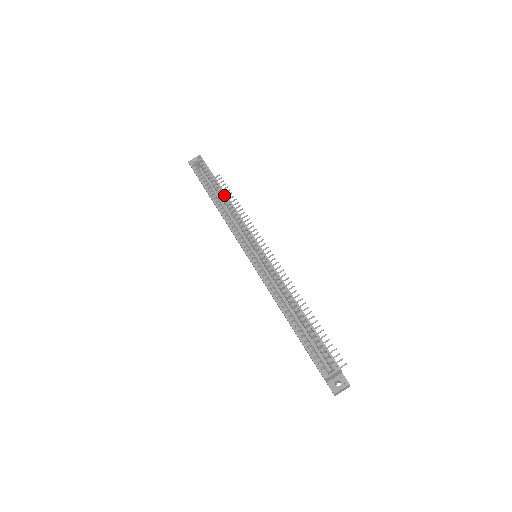
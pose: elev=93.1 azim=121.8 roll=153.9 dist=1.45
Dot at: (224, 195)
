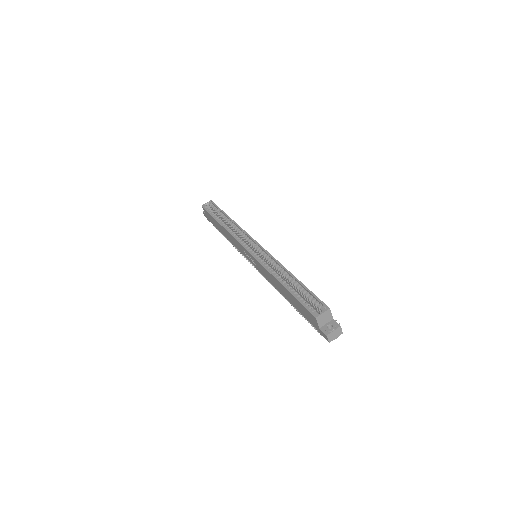
Dot at: (229, 220)
